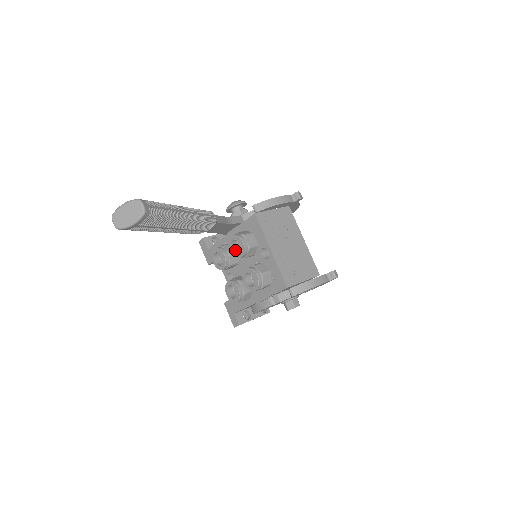
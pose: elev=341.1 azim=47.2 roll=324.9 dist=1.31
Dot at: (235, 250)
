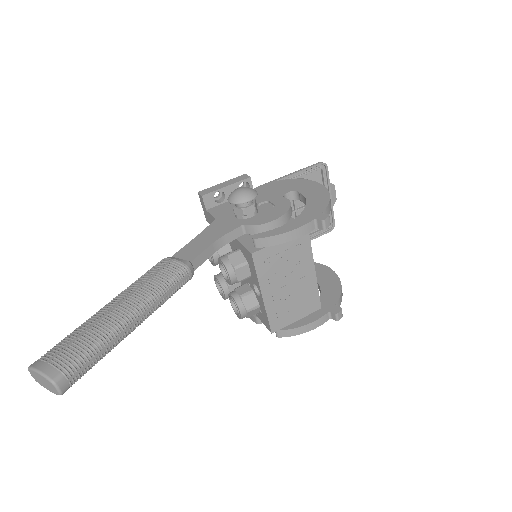
Dot at: occluded
